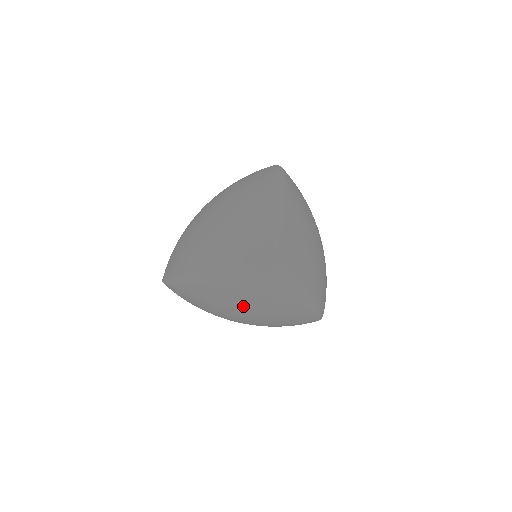
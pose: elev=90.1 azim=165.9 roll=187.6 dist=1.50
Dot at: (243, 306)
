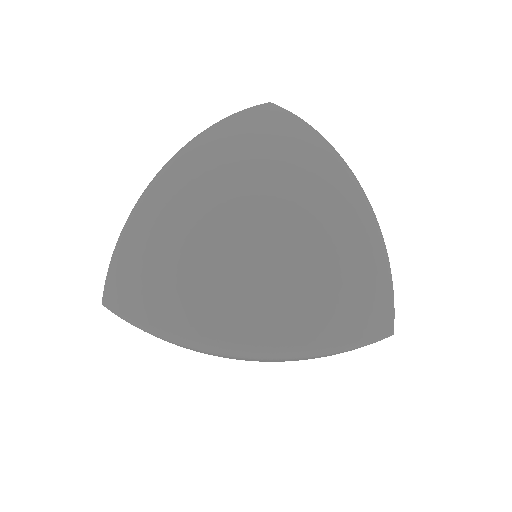
Dot at: occluded
